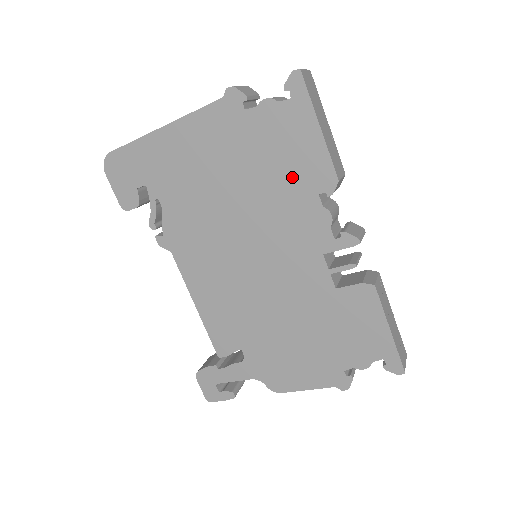
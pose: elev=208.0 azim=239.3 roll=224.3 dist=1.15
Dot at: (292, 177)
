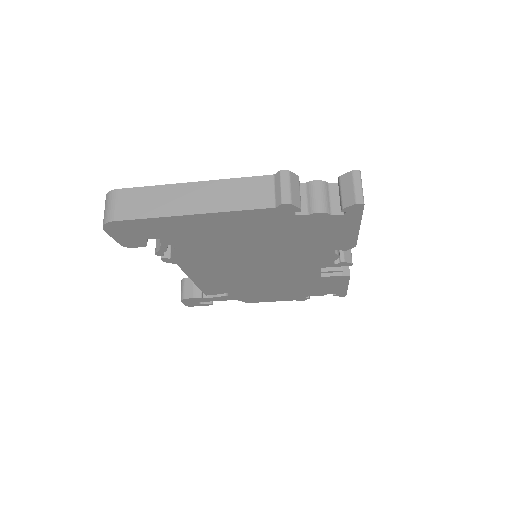
Dot at: (318, 243)
